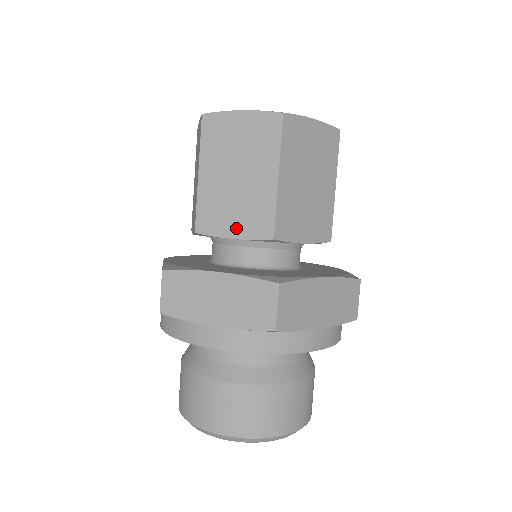
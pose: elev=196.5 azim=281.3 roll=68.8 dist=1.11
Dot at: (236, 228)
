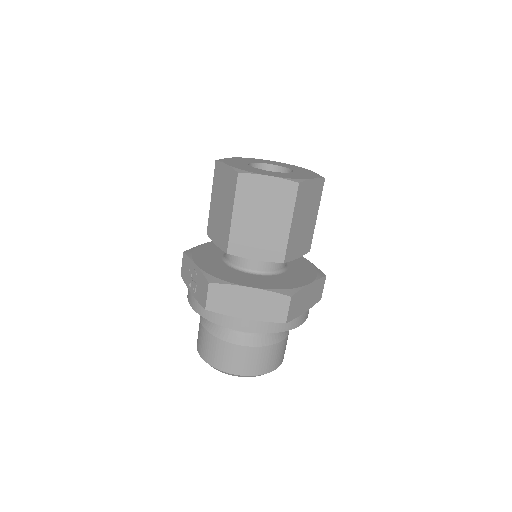
Dot at: (258, 253)
